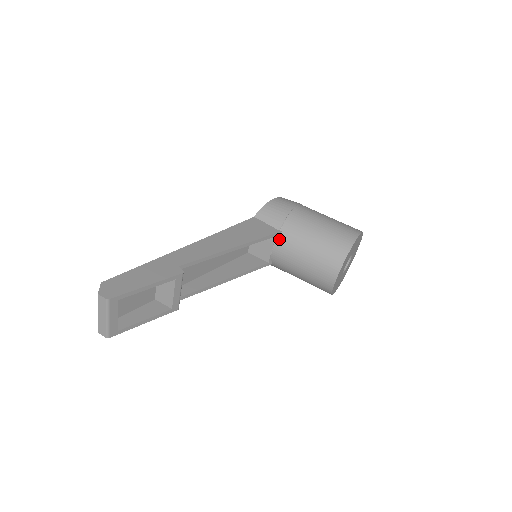
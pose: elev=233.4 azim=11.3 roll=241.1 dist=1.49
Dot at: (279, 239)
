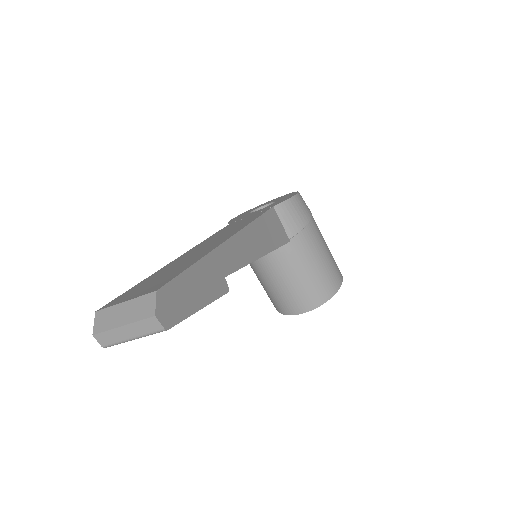
Dot at: (283, 247)
